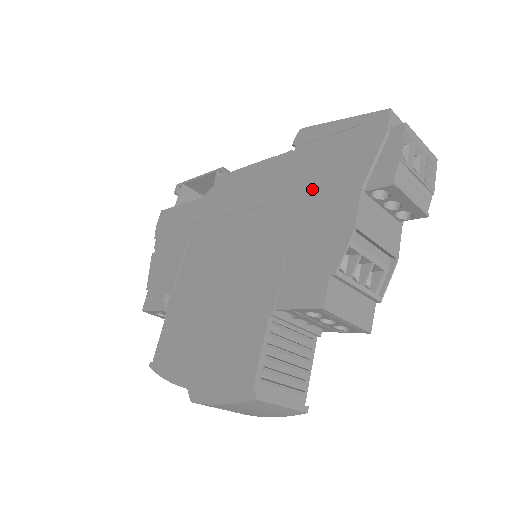
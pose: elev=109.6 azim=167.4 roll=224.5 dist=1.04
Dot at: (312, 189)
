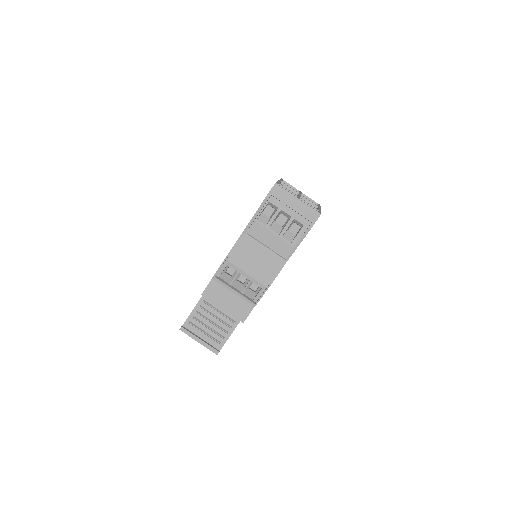
Dot at: occluded
